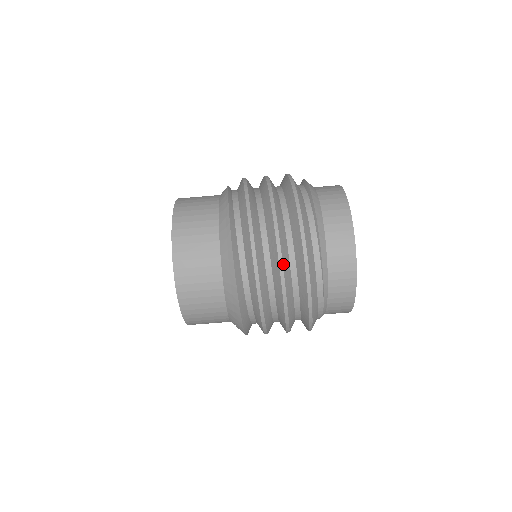
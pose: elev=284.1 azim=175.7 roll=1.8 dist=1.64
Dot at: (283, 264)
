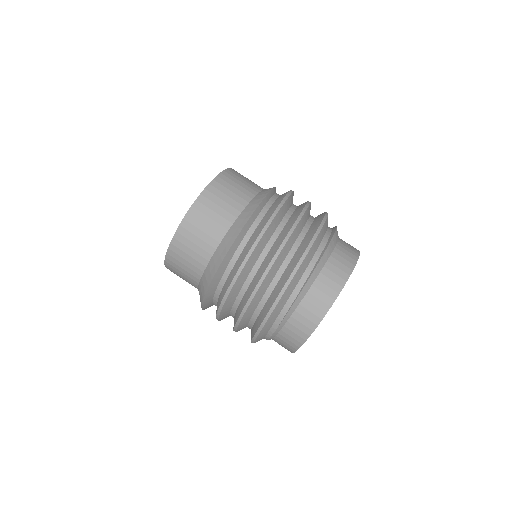
Dot at: (270, 269)
